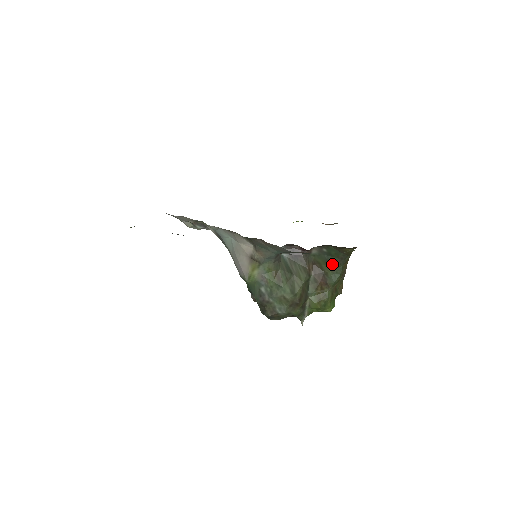
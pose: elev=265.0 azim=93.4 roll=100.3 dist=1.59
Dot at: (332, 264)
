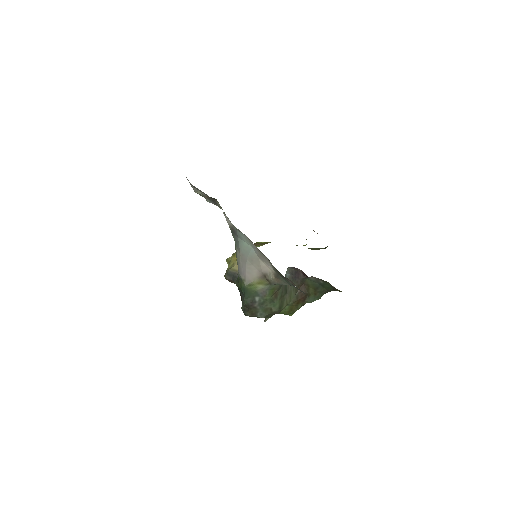
Dot at: (319, 291)
